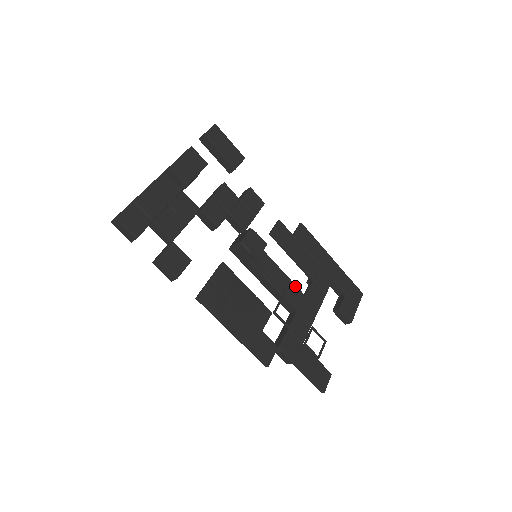
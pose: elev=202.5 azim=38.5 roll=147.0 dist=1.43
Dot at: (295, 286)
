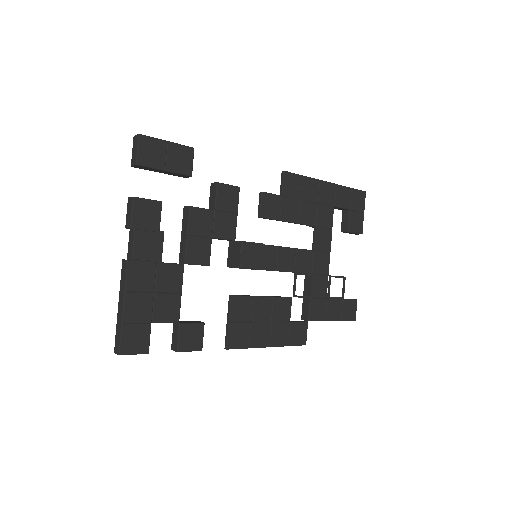
Dot at: (302, 251)
